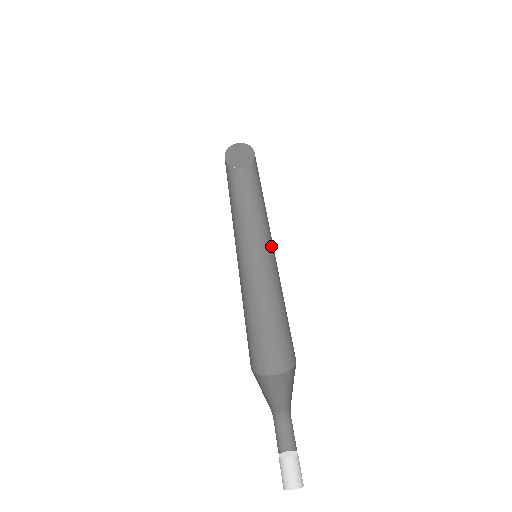
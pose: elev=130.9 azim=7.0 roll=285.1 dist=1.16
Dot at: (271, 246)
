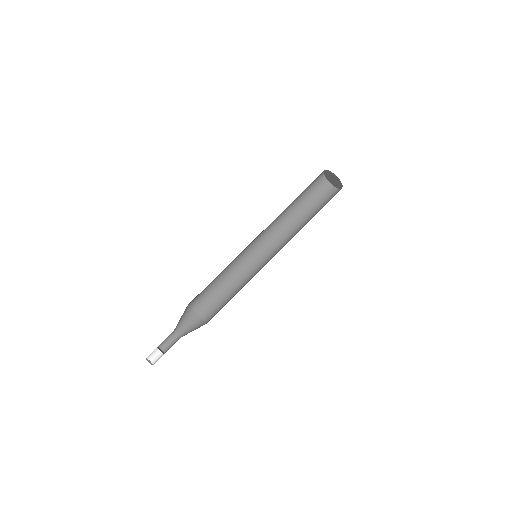
Dot at: (267, 254)
